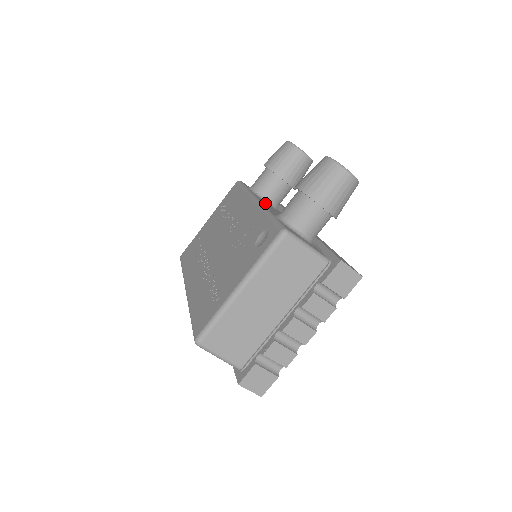
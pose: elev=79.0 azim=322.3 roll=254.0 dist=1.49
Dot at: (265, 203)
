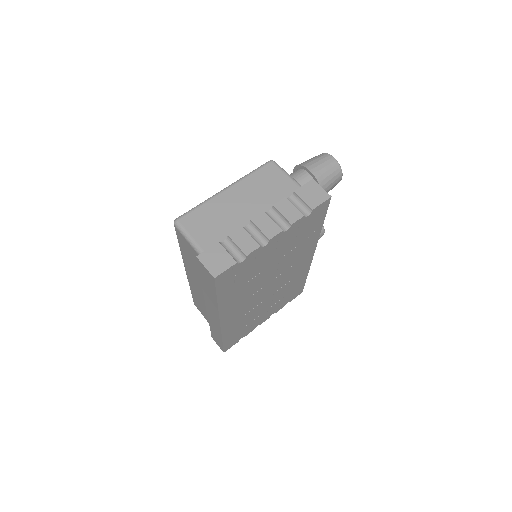
Dot at: occluded
